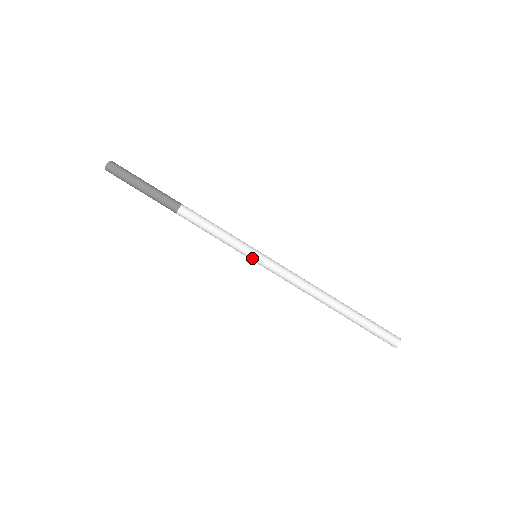
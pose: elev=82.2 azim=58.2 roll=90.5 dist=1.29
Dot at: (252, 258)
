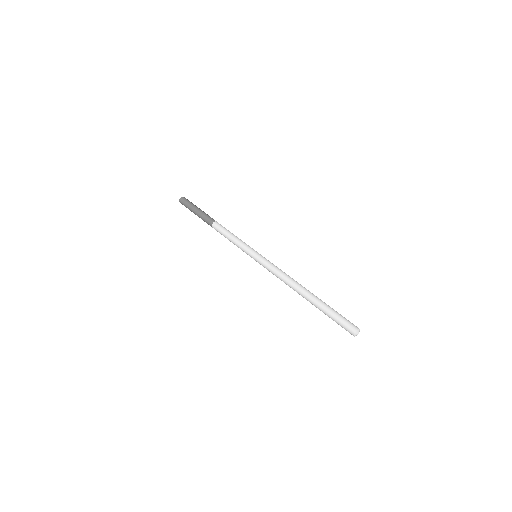
Dot at: (252, 256)
